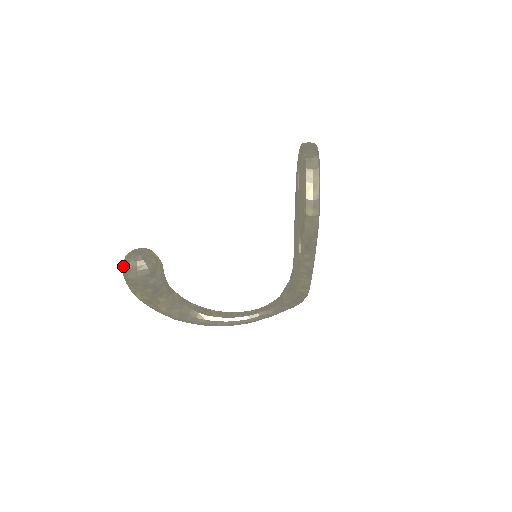
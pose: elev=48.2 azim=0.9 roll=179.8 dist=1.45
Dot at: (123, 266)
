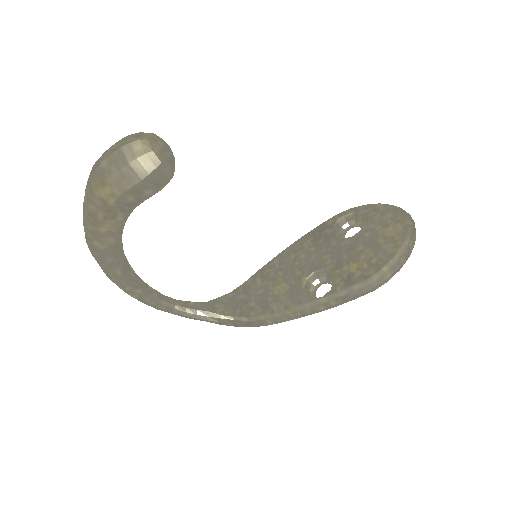
Dot at: (135, 143)
